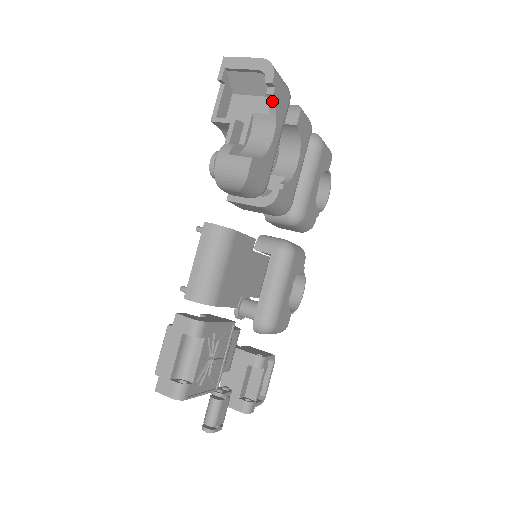
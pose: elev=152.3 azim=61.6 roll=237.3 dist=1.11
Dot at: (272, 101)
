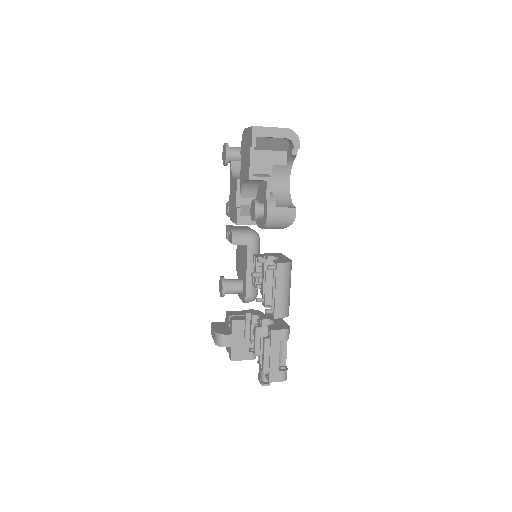
Dot at: (293, 158)
